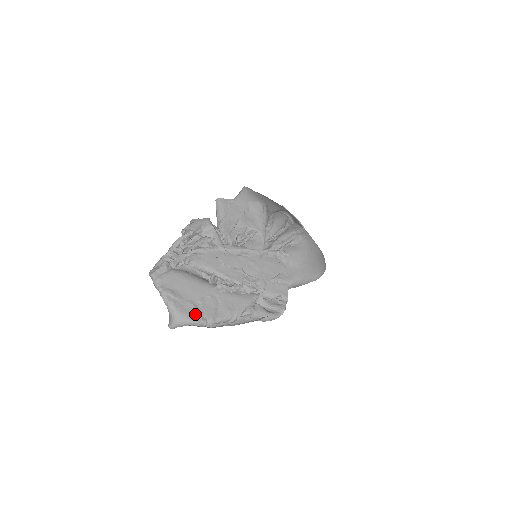
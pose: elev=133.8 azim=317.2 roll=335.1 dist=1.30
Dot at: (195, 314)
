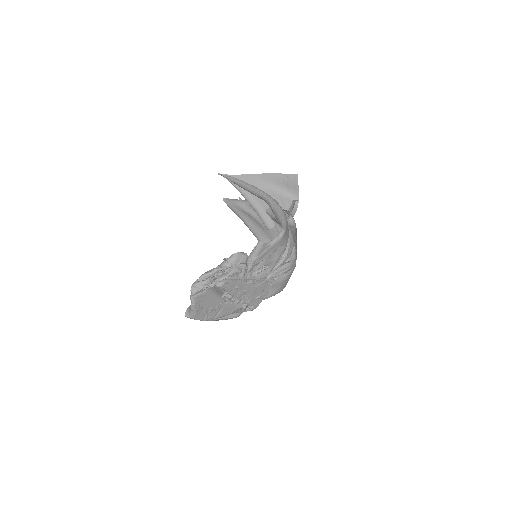
Dot at: (204, 316)
